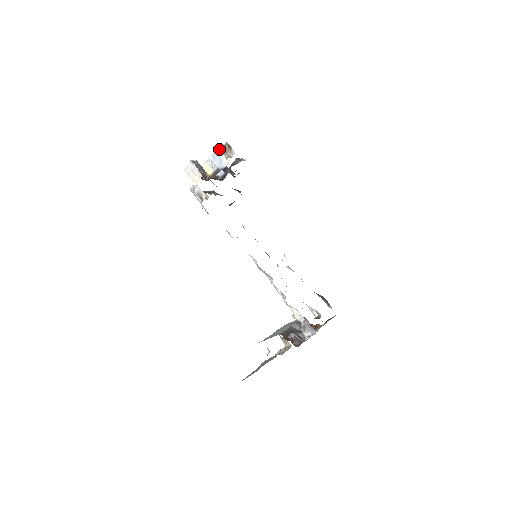
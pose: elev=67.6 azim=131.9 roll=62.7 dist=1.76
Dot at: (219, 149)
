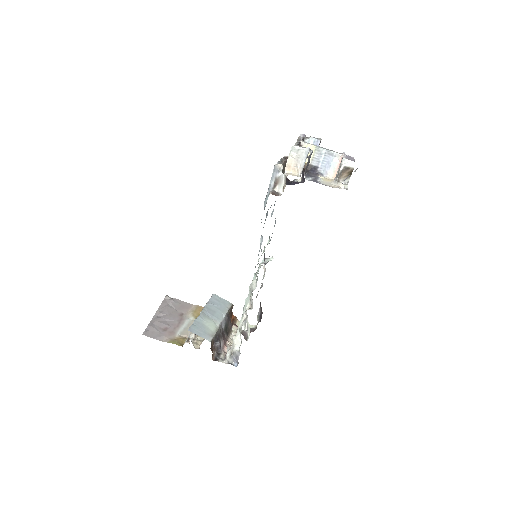
Dot at: (339, 155)
